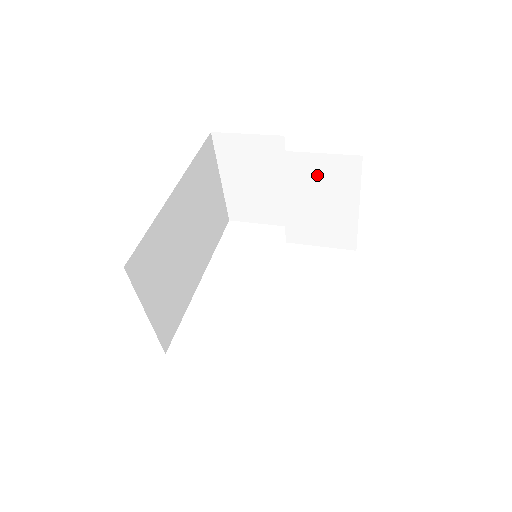
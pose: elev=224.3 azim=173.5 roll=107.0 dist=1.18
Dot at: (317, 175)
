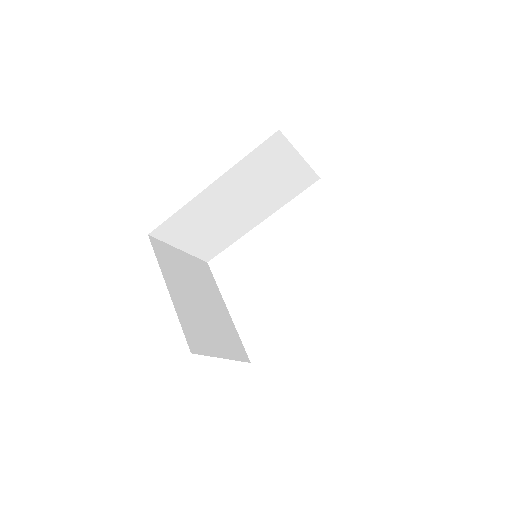
Dot at: occluded
